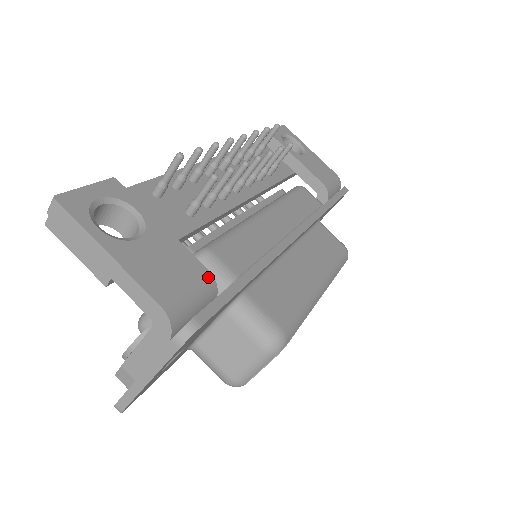
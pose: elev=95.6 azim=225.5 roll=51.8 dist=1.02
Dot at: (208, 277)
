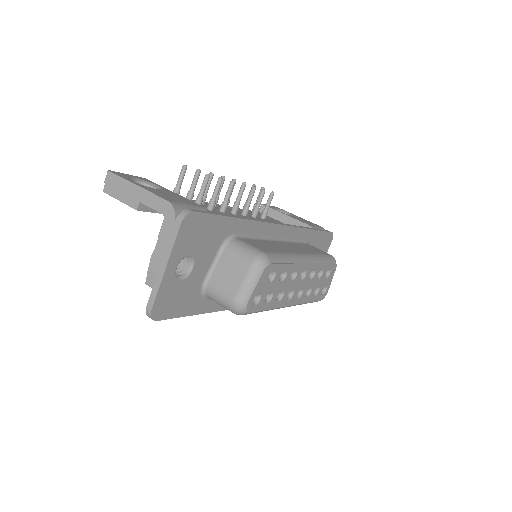
Dot at: (202, 208)
